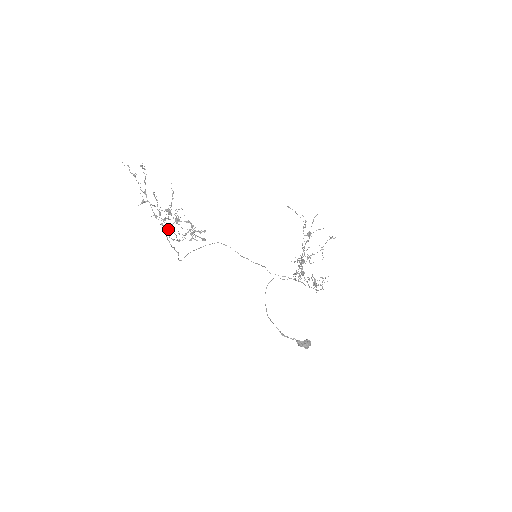
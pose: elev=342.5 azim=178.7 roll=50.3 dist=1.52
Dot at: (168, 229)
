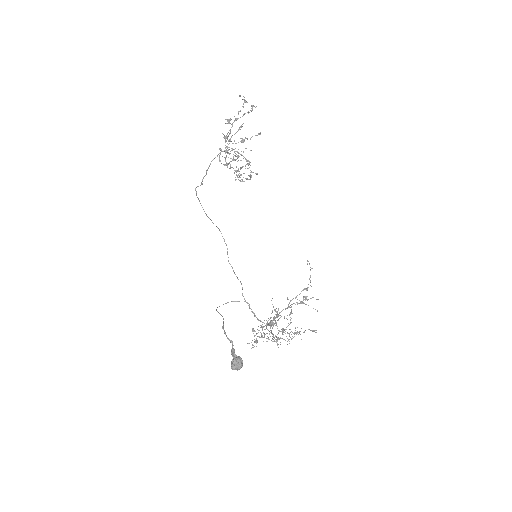
Dot at: (227, 150)
